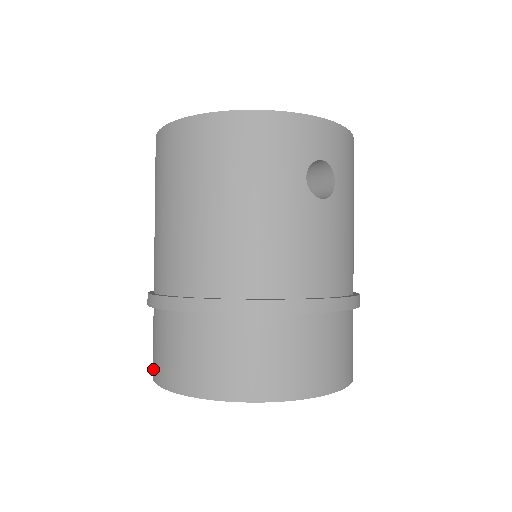
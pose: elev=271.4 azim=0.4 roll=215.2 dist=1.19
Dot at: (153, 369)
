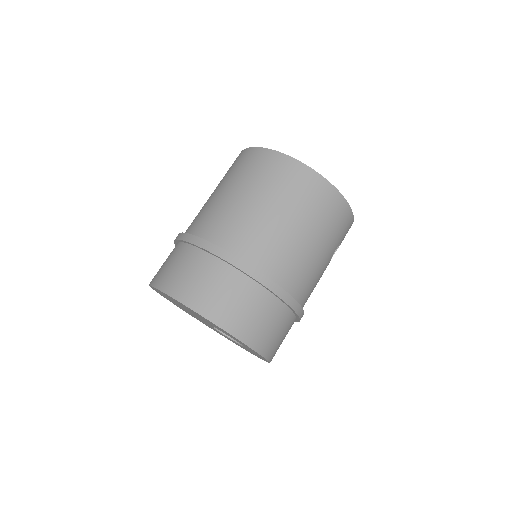
Dot at: (184, 294)
